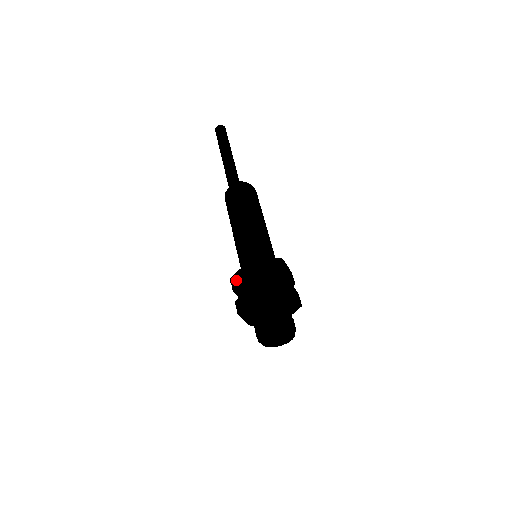
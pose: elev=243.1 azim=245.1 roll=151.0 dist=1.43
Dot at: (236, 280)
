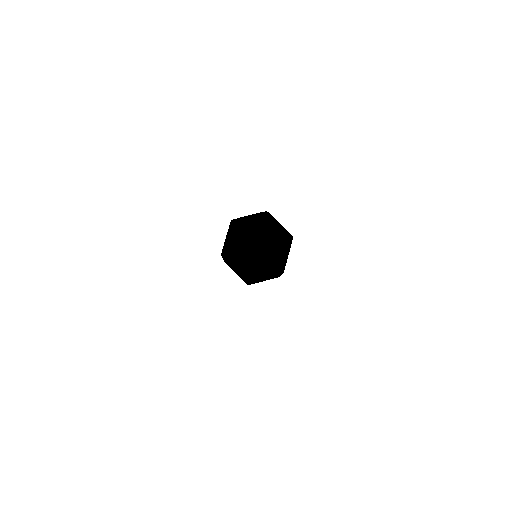
Dot at: occluded
